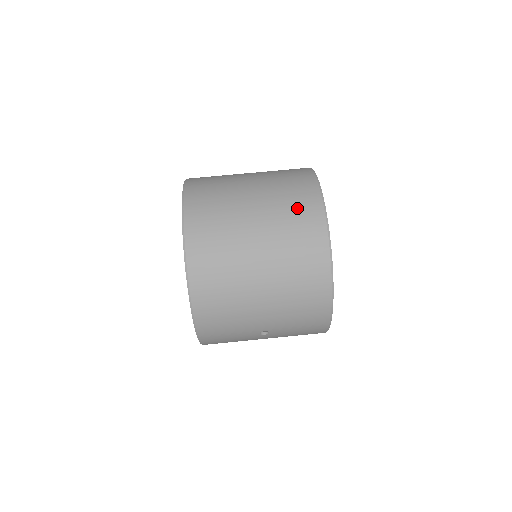
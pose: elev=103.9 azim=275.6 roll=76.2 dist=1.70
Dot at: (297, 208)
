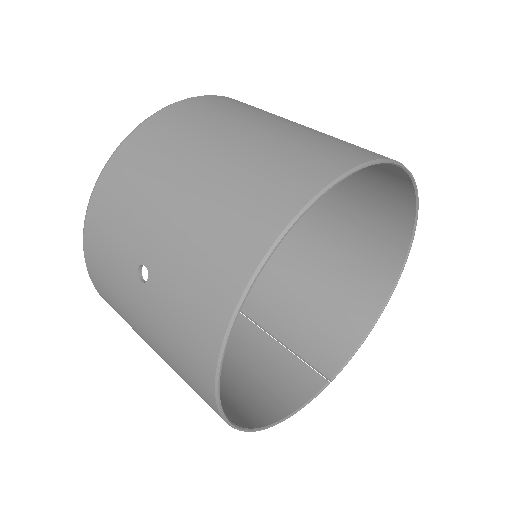
Dot at: (344, 143)
